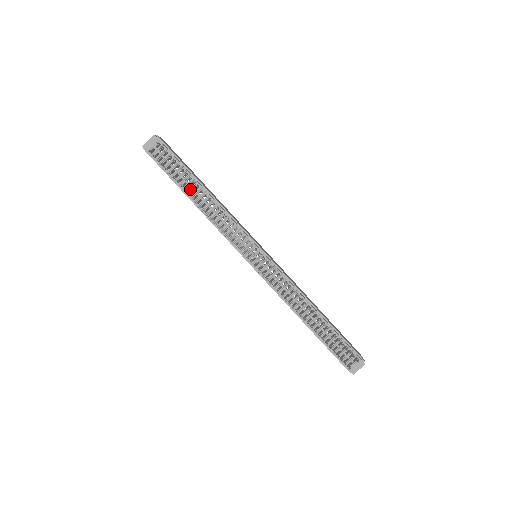
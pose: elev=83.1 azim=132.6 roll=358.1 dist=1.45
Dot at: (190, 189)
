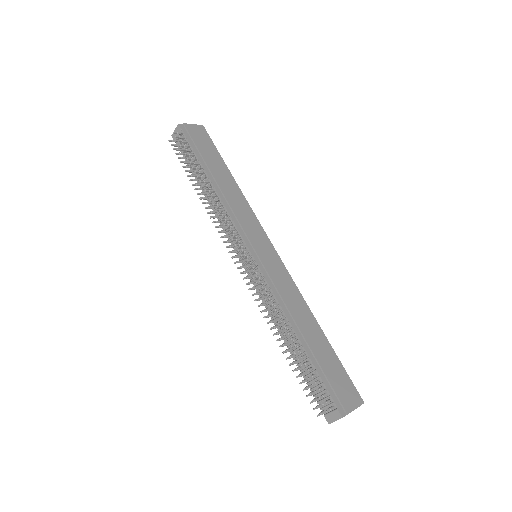
Dot at: (200, 179)
